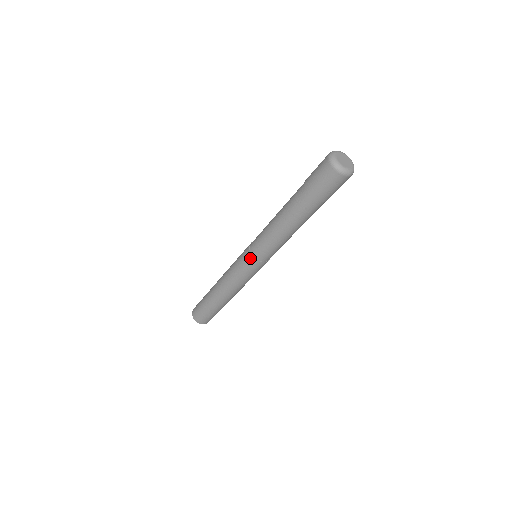
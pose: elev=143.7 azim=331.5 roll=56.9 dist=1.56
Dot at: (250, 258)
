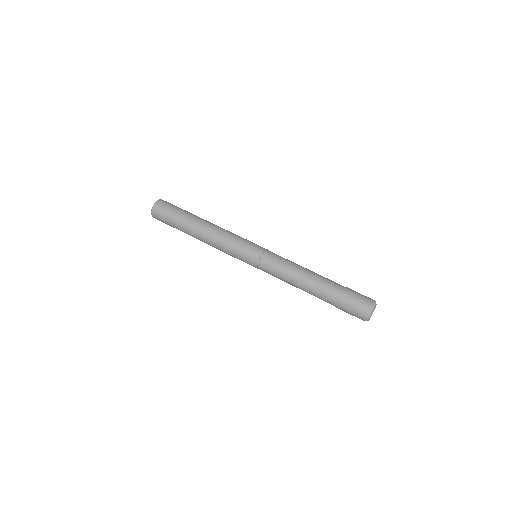
Dot at: occluded
